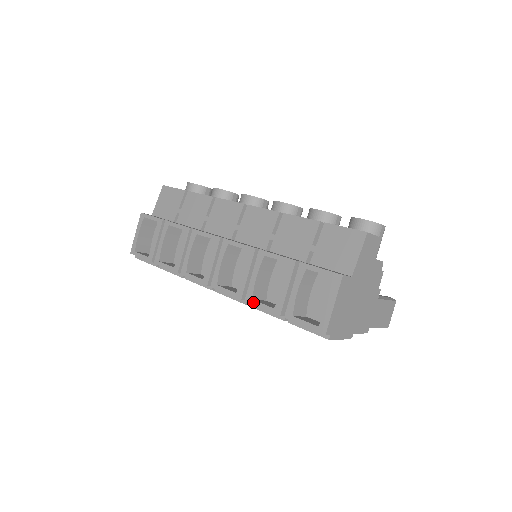
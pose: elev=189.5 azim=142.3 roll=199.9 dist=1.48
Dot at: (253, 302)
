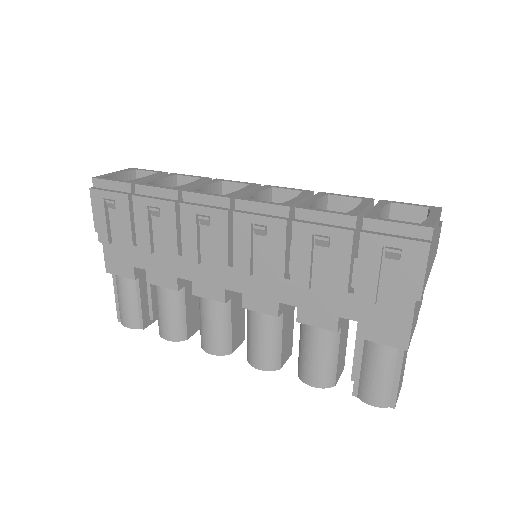
Dot at: (311, 208)
